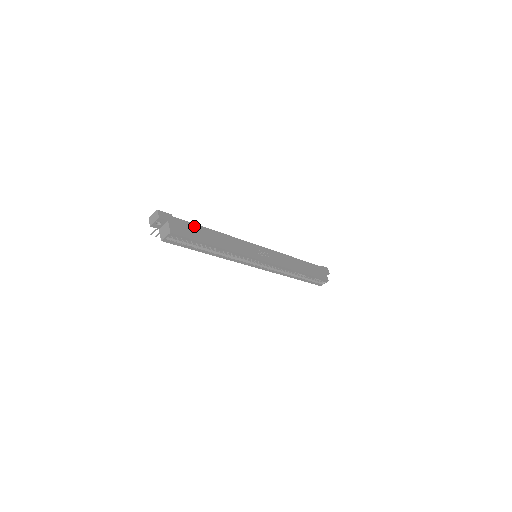
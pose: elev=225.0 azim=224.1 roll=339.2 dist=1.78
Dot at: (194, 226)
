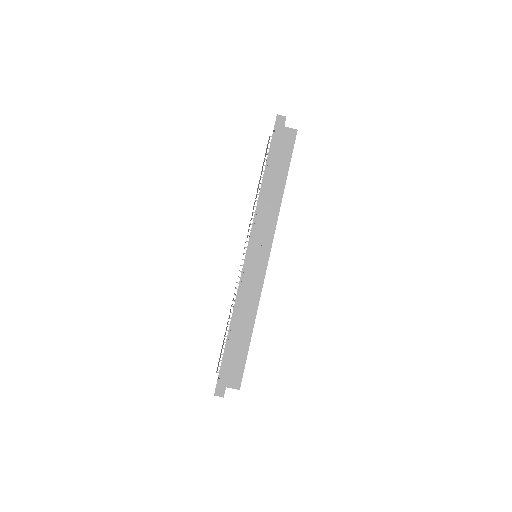
Dot at: (229, 353)
